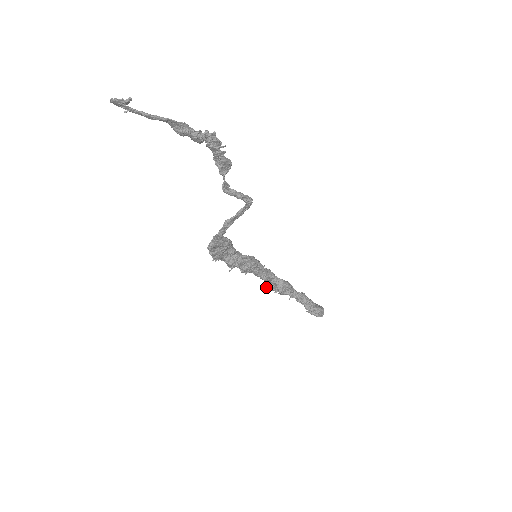
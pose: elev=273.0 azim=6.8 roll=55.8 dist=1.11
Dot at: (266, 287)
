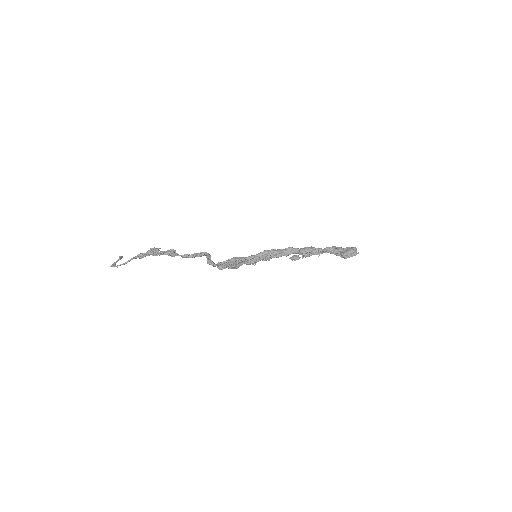
Dot at: occluded
